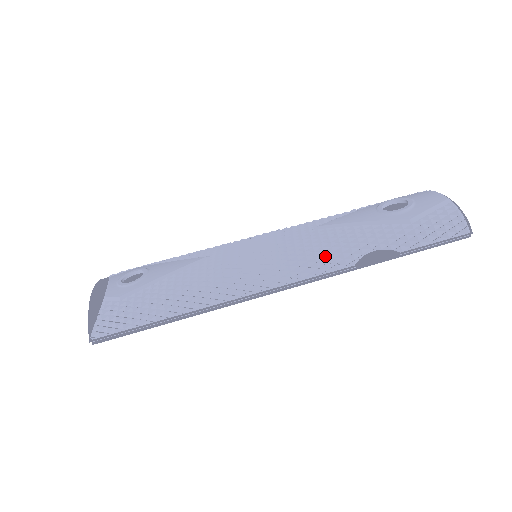
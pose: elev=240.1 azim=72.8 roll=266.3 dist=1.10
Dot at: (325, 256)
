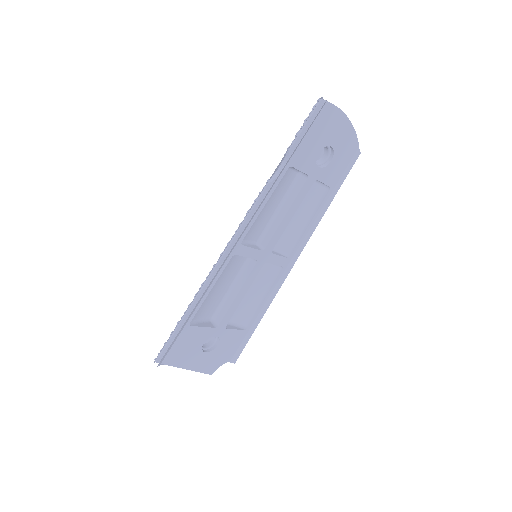
Dot at: occluded
